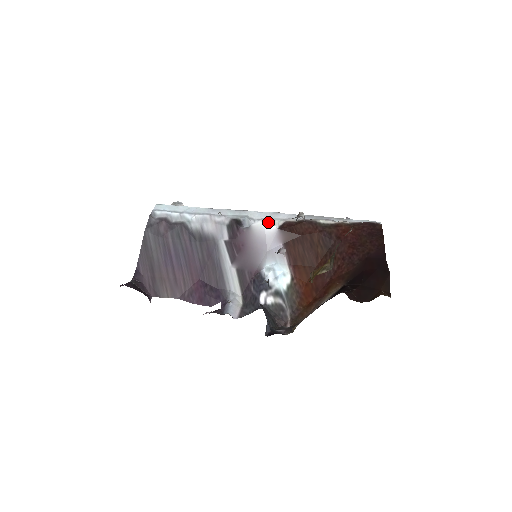
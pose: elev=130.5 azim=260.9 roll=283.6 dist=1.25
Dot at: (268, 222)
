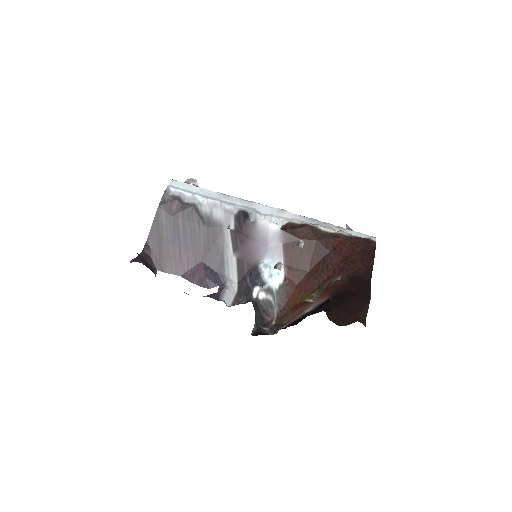
Dot at: (273, 219)
